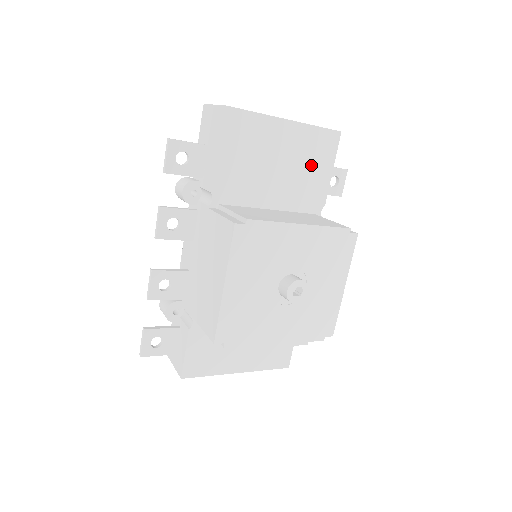
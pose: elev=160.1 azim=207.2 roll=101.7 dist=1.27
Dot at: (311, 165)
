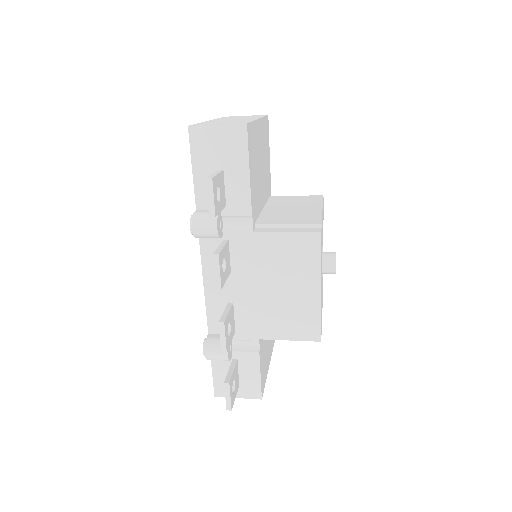
Dot at: (266, 154)
